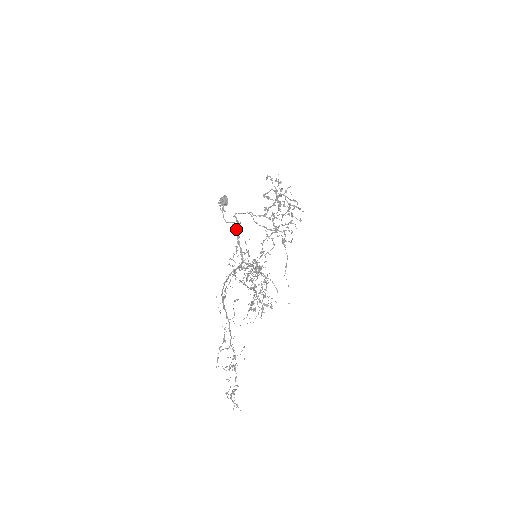
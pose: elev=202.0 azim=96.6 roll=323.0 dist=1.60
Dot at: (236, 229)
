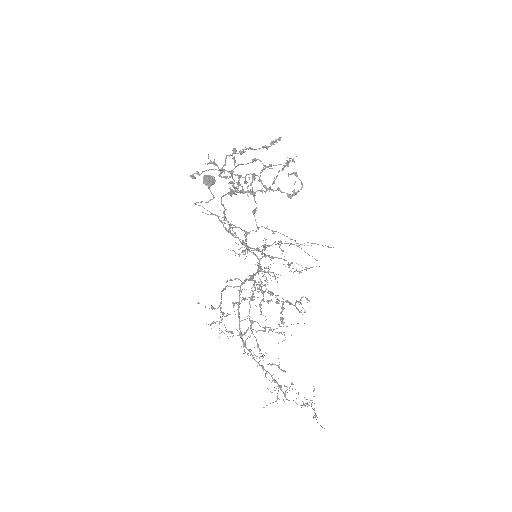
Dot at: (225, 228)
